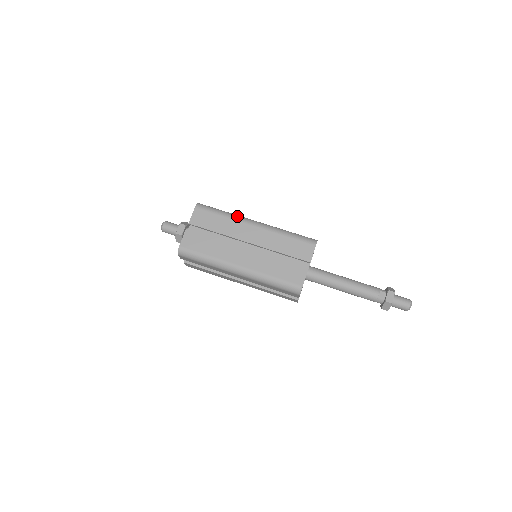
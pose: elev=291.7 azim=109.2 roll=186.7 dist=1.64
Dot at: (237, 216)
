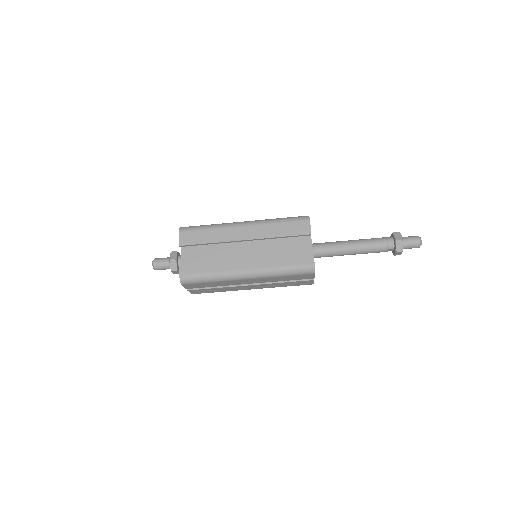
Dot at: (225, 278)
